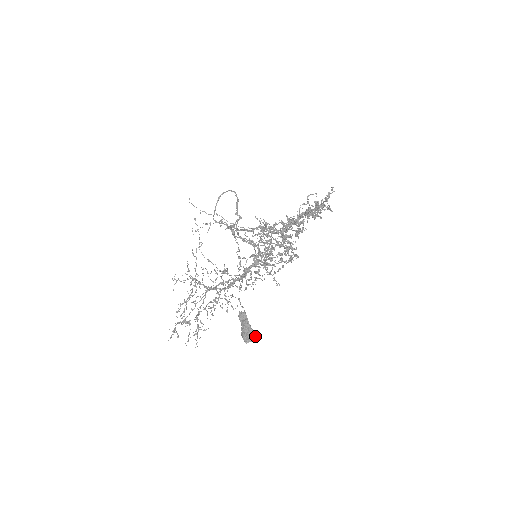
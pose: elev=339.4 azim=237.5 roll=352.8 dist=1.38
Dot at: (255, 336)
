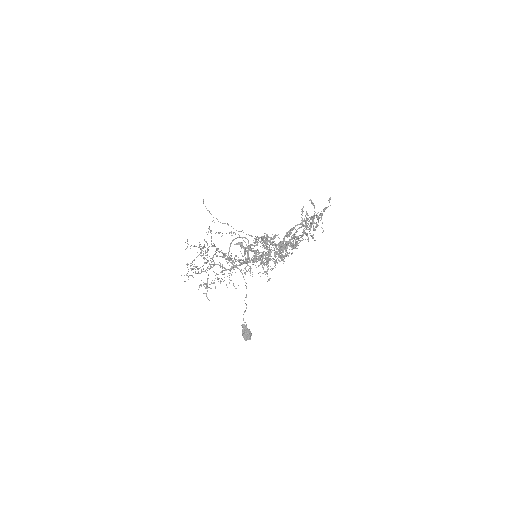
Dot at: occluded
